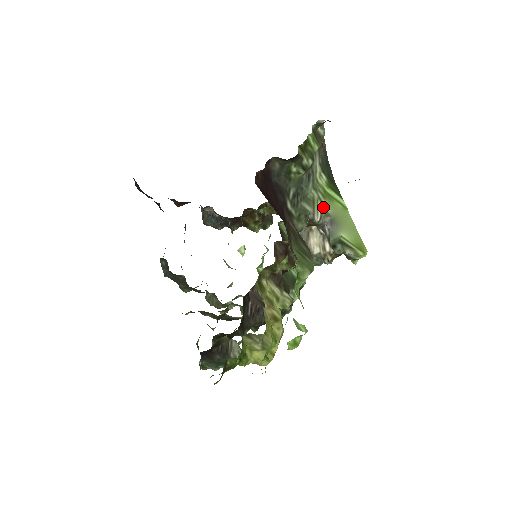
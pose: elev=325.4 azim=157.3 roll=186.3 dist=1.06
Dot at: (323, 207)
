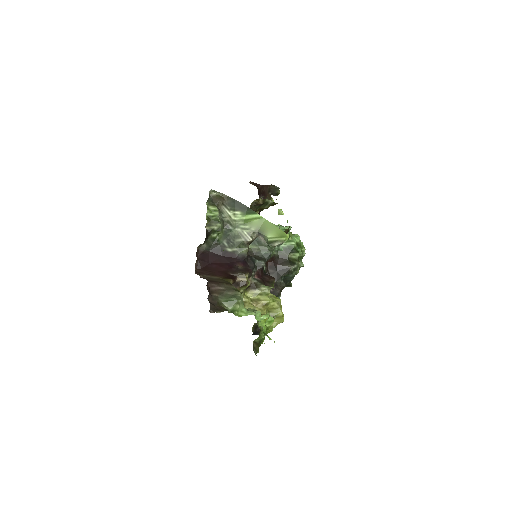
Dot at: (248, 231)
